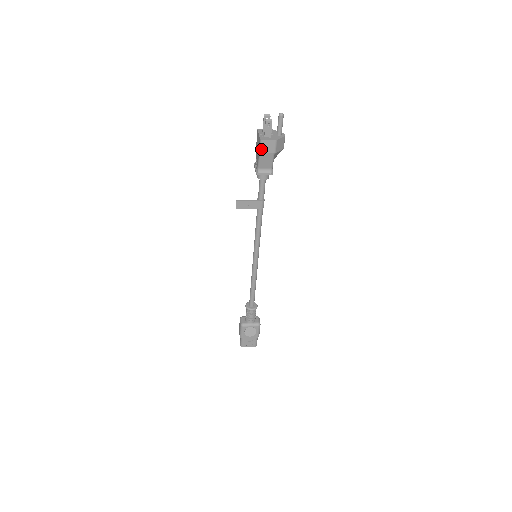
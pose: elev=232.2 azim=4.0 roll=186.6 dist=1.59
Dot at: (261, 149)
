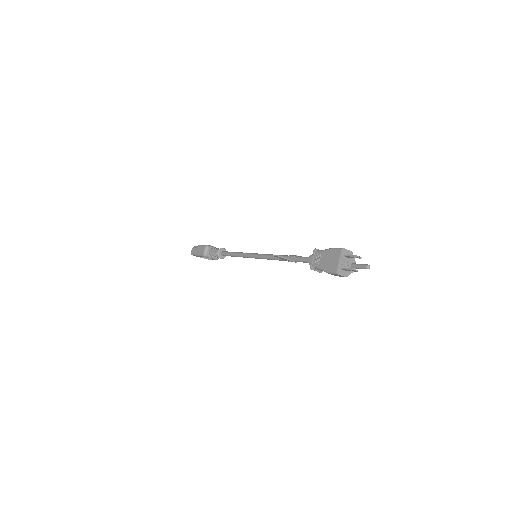
Dot at: (330, 273)
